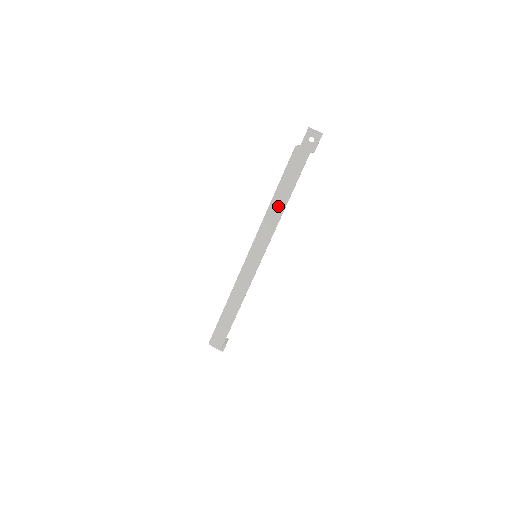
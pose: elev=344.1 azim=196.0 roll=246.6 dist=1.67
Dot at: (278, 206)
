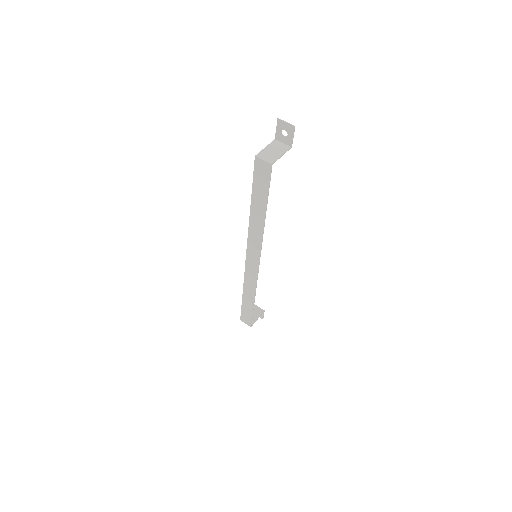
Dot at: (258, 216)
